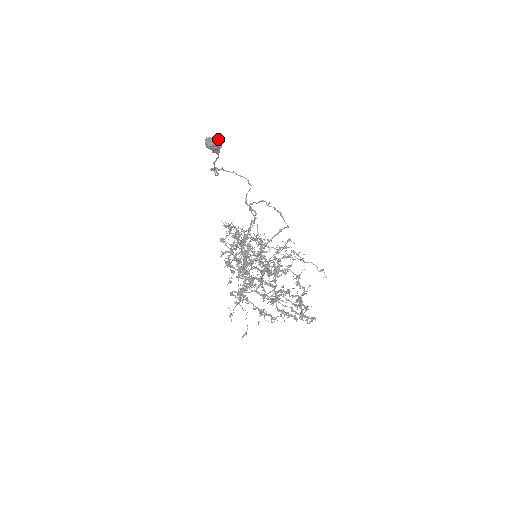
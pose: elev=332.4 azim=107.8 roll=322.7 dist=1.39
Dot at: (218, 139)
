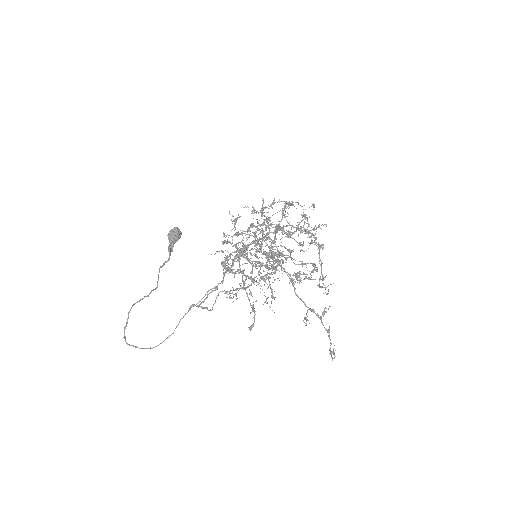
Dot at: (179, 234)
